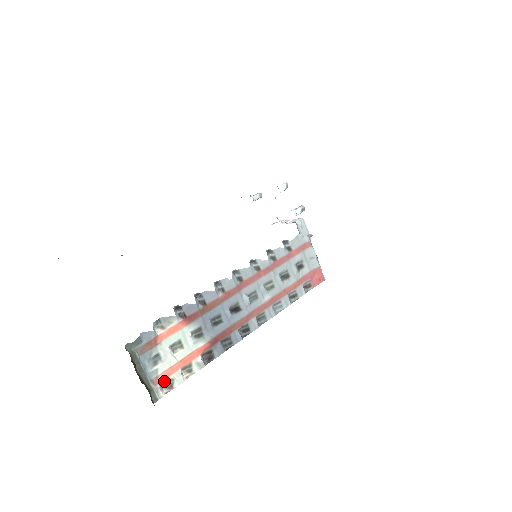
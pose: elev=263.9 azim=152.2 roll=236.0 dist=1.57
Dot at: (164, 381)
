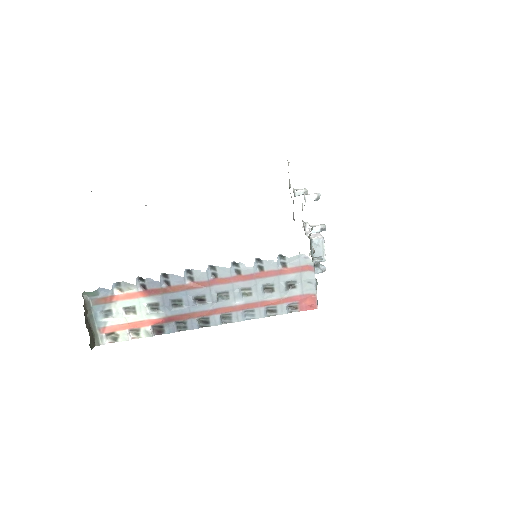
Dot at: (110, 333)
